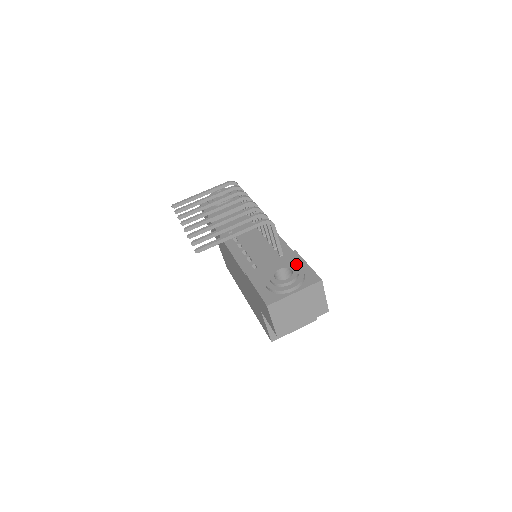
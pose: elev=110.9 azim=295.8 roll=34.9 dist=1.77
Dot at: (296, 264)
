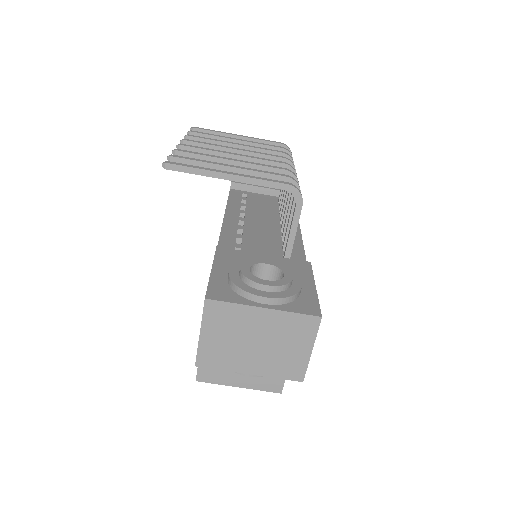
Dot at: occluded
